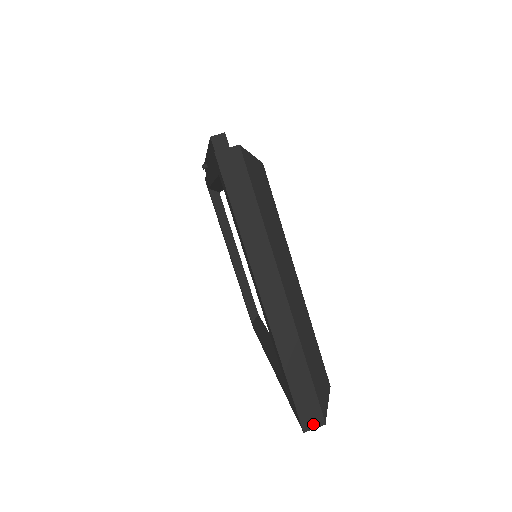
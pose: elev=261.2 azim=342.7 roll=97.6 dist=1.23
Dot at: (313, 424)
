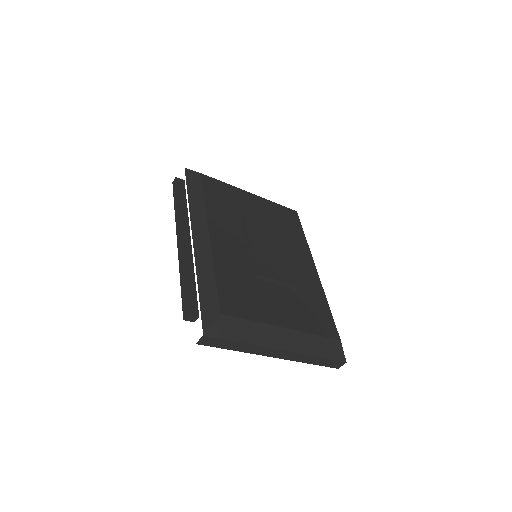
Dot at: (340, 365)
